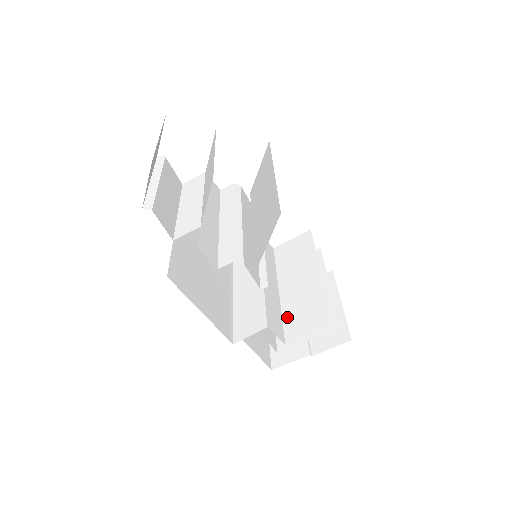
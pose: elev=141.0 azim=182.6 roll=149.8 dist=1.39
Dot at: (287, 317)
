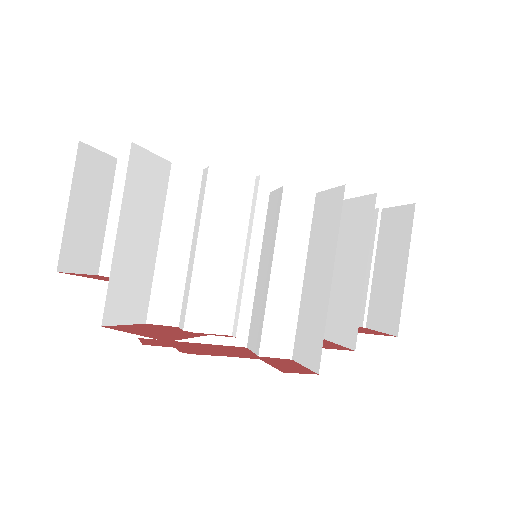
Dot at: (300, 323)
